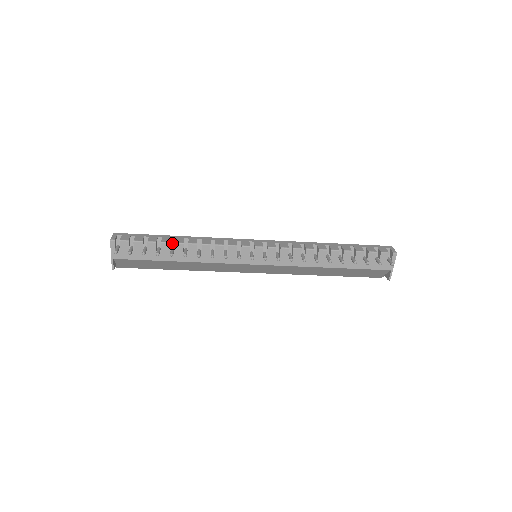
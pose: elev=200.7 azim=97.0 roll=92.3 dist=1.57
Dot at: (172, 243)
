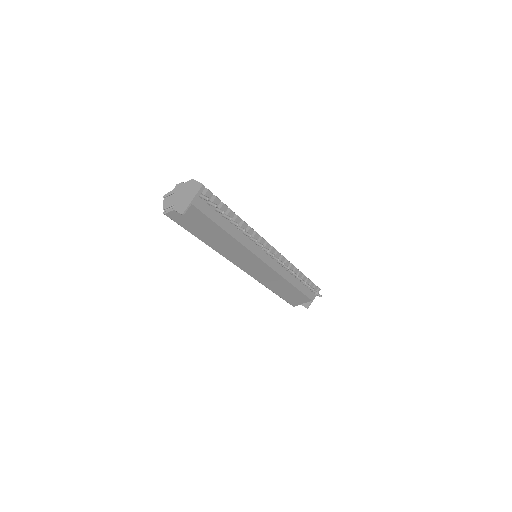
Dot at: occluded
